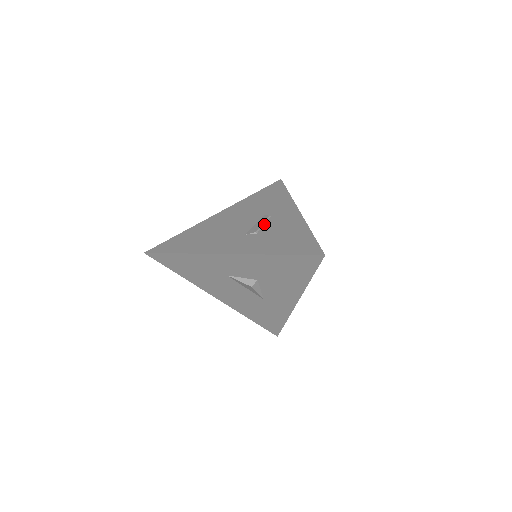
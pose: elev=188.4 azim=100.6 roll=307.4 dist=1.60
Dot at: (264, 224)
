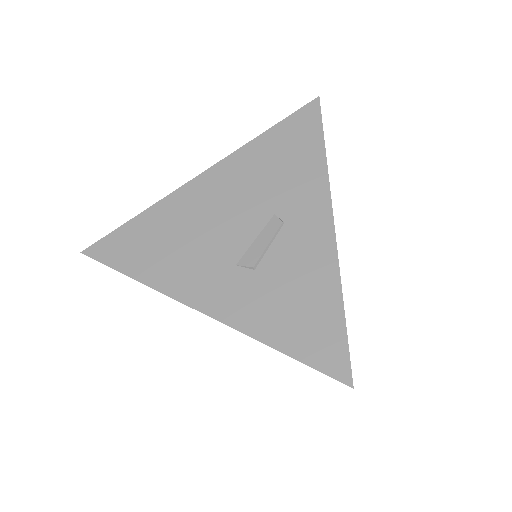
Dot at: (270, 245)
